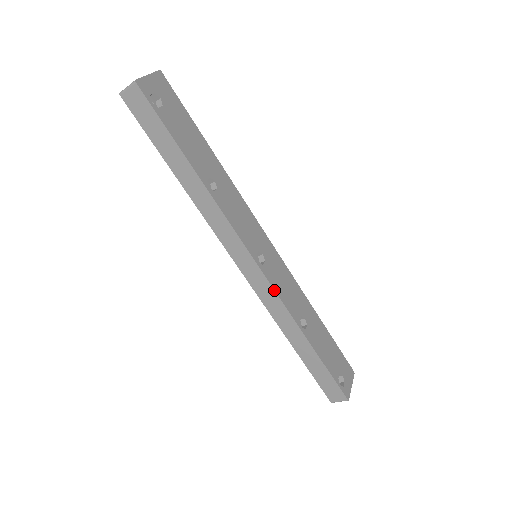
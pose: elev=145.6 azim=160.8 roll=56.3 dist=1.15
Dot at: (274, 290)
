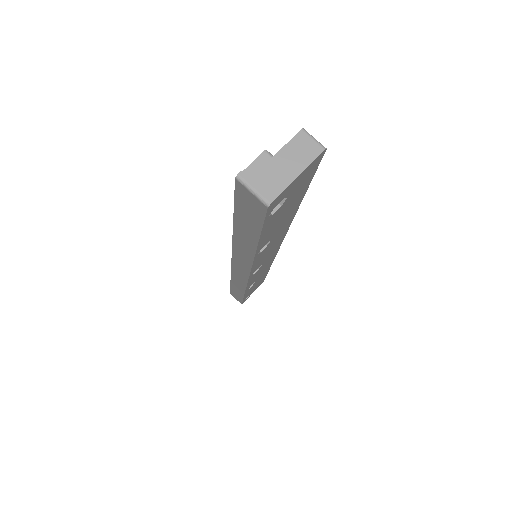
Dot at: (247, 284)
